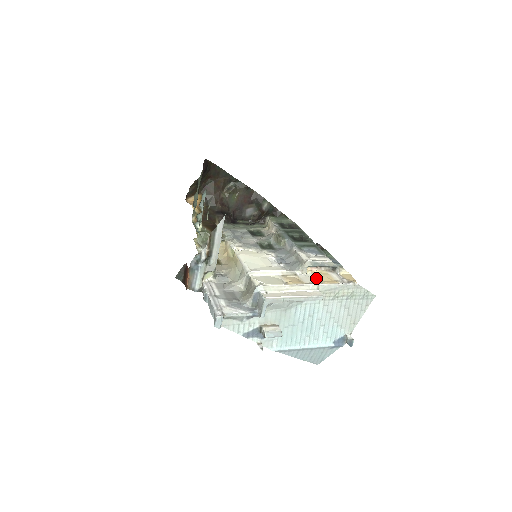
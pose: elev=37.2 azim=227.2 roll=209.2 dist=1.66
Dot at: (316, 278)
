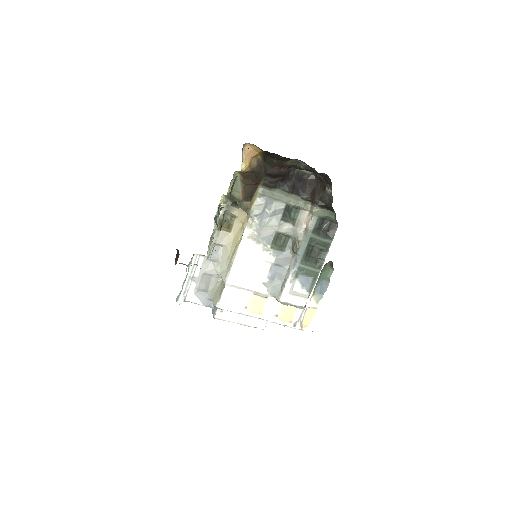
Dot at: (280, 307)
